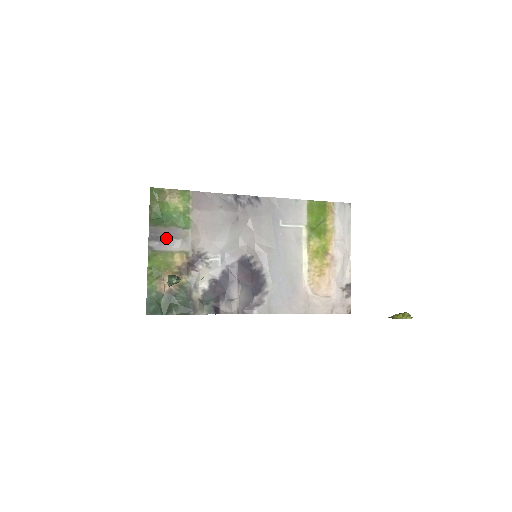
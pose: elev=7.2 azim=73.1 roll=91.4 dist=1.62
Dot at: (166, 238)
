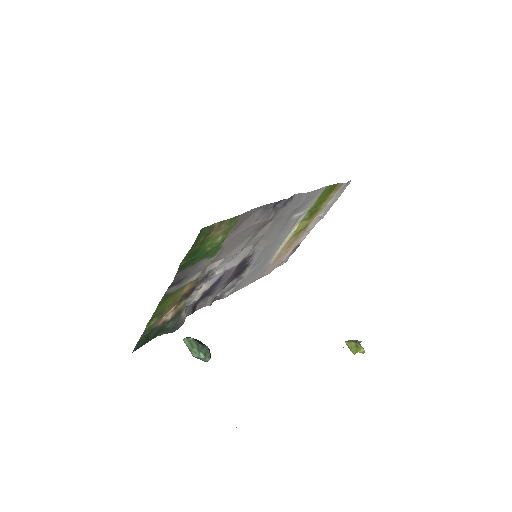
Dot at: (187, 277)
